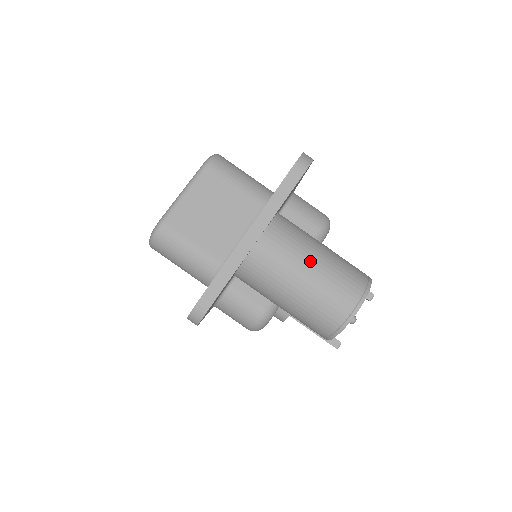
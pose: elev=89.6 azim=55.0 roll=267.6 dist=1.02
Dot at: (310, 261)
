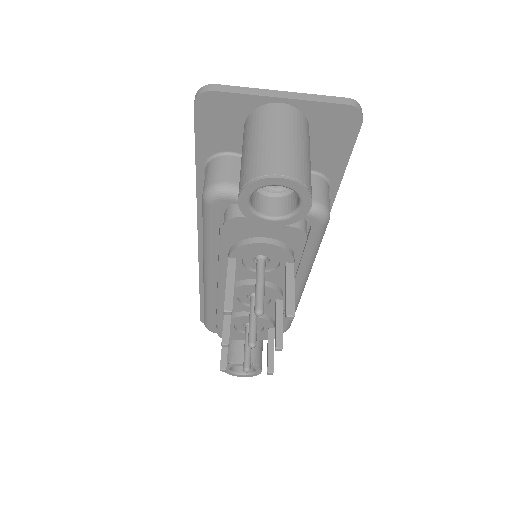
Dot at: (293, 137)
